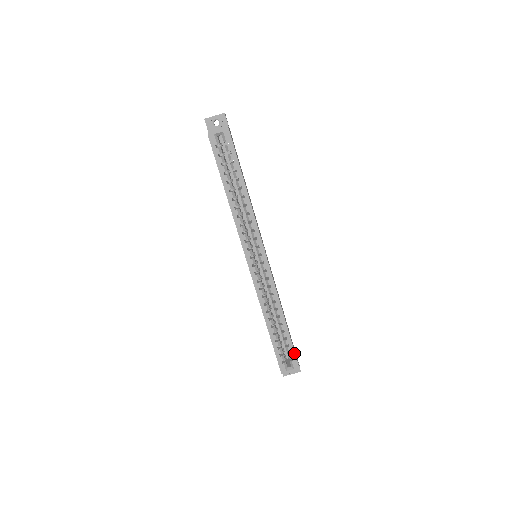
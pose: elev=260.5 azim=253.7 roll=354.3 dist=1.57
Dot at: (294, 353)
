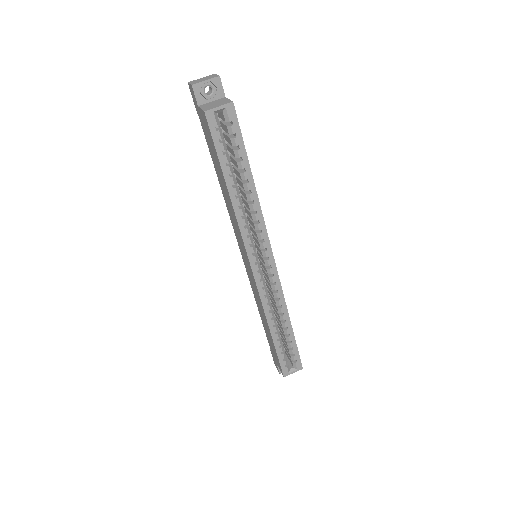
Dot at: (298, 355)
